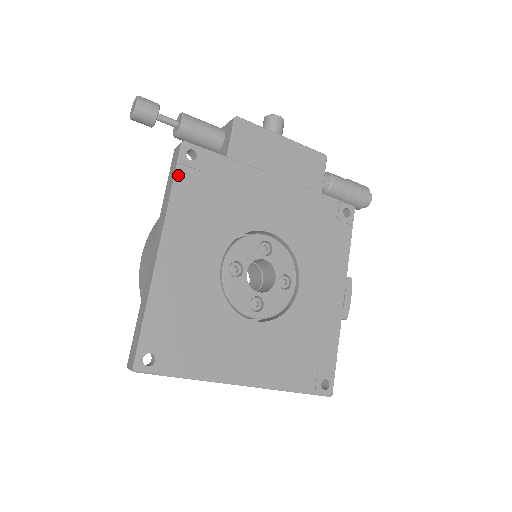
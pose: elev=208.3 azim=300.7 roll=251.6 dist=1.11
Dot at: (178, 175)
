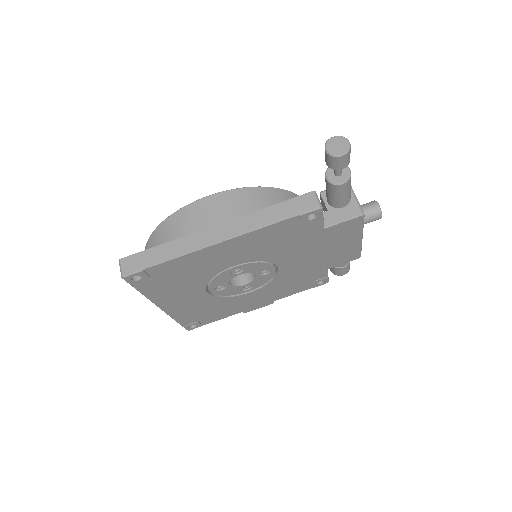
Dot at: (289, 220)
